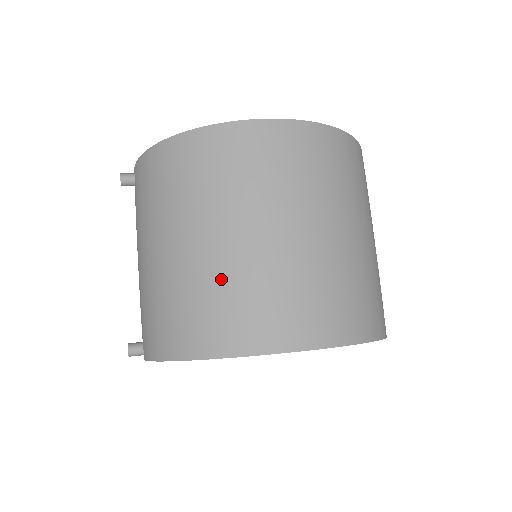
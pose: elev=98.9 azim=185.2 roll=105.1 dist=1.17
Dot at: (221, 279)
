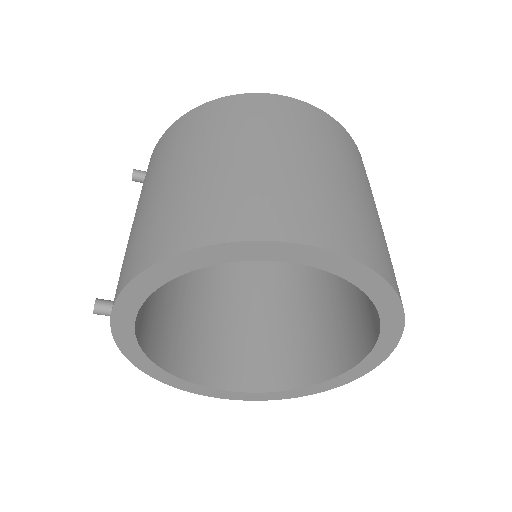
Dot at: (215, 184)
